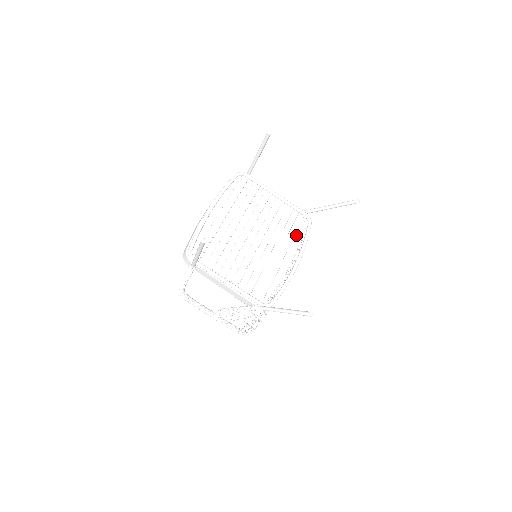
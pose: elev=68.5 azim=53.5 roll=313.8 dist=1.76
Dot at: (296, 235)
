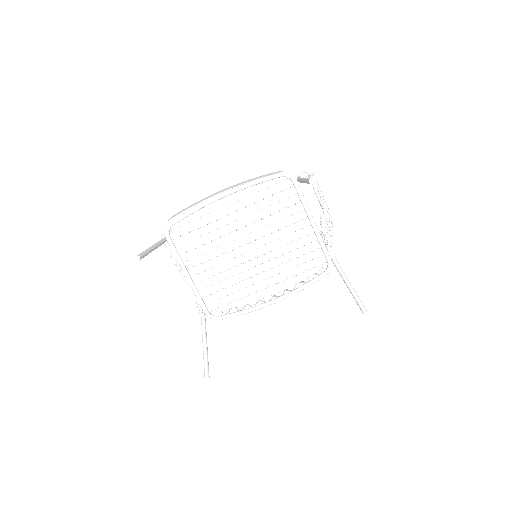
Dot at: (300, 274)
